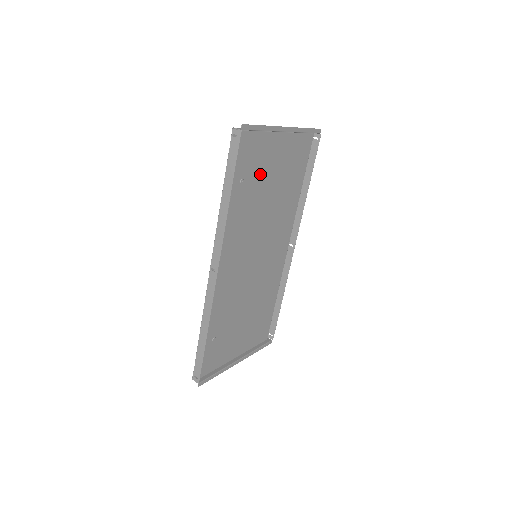
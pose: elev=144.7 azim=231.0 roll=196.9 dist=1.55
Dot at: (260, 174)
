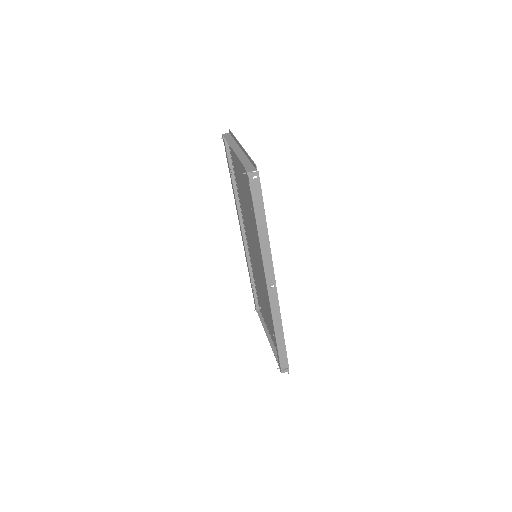
Dot at: (249, 194)
